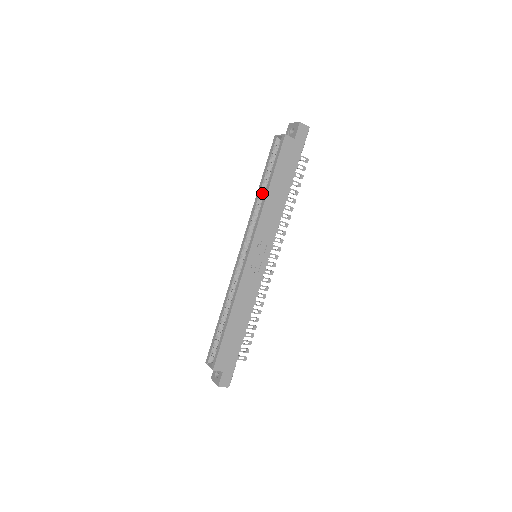
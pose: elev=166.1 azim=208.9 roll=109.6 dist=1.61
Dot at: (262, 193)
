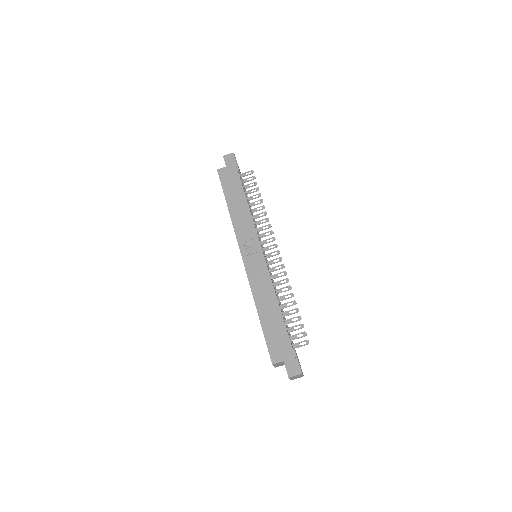
Dot at: occluded
